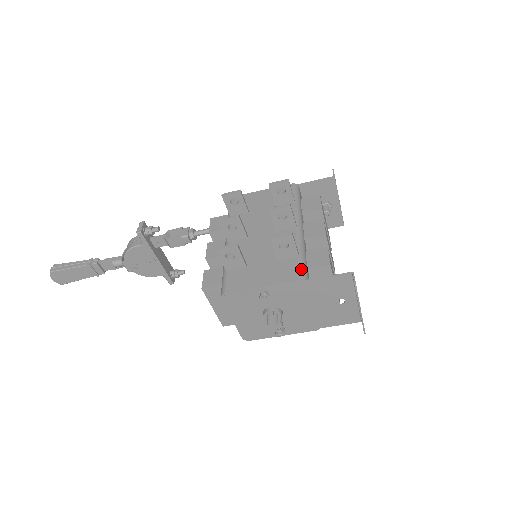
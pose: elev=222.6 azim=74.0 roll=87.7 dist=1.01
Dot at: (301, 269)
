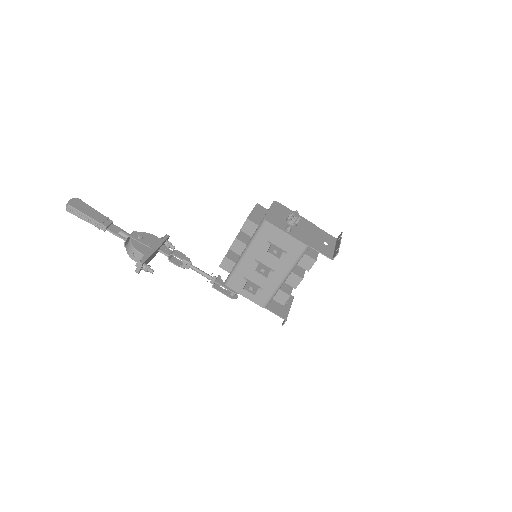
Dot at: occluded
